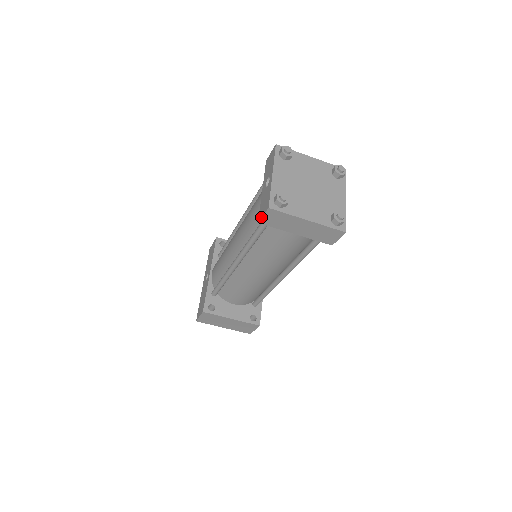
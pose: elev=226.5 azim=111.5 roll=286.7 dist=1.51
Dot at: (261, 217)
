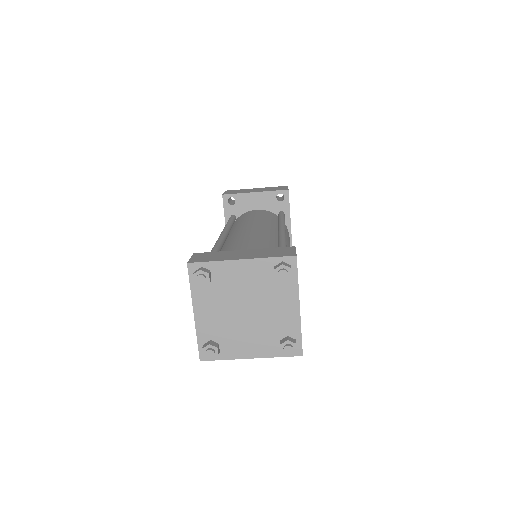
Dot at: occluded
